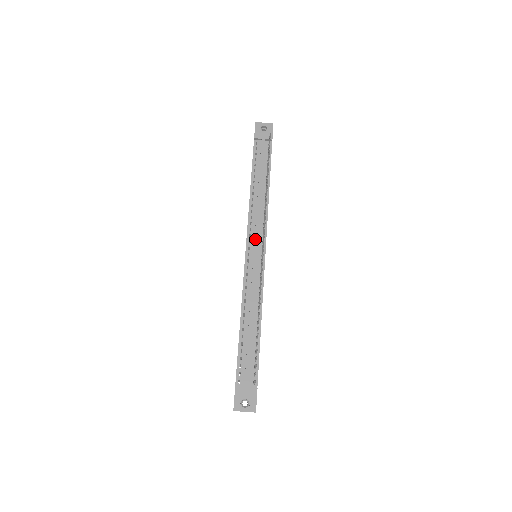
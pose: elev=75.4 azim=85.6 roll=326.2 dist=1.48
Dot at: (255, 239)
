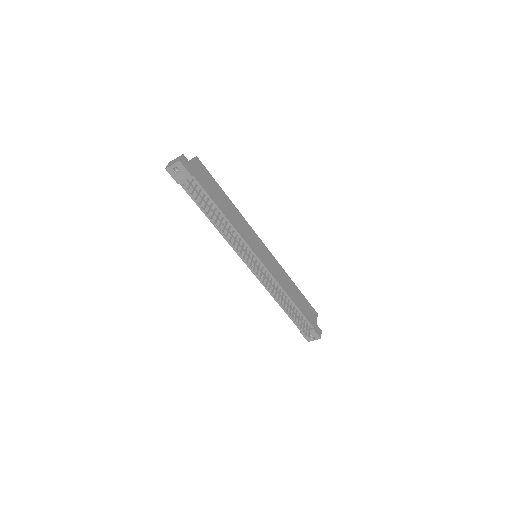
Dot at: (246, 258)
